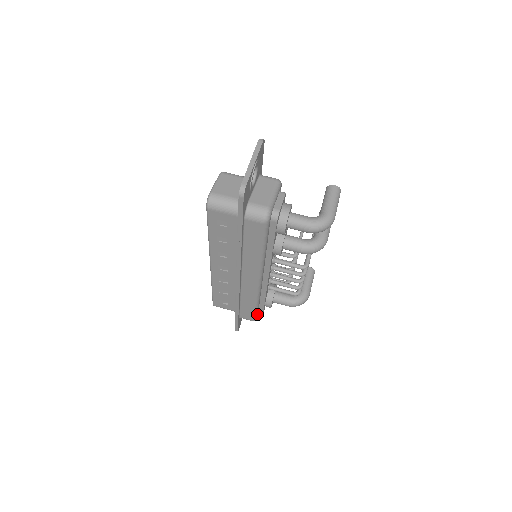
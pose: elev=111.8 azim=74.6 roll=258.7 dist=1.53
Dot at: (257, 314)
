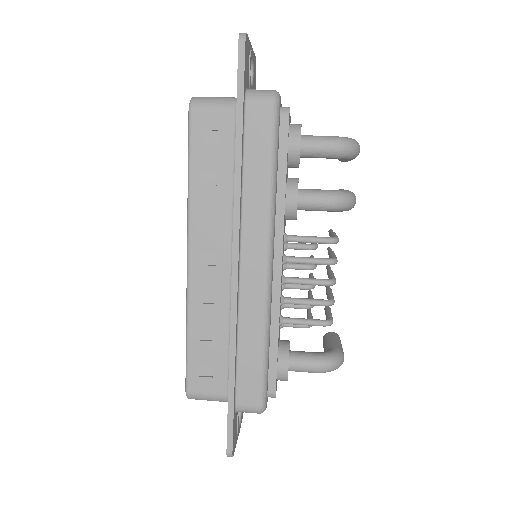
Dot at: (266, 387)
